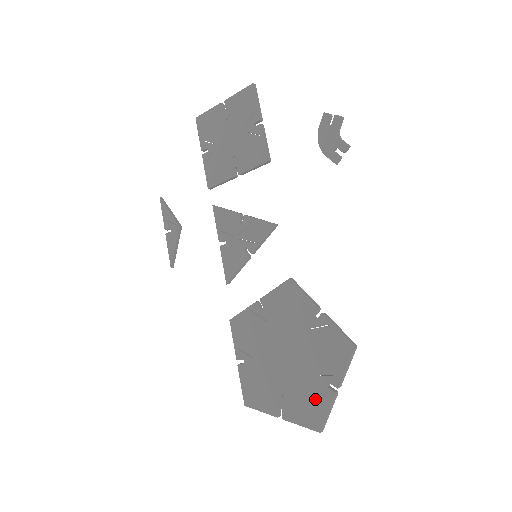
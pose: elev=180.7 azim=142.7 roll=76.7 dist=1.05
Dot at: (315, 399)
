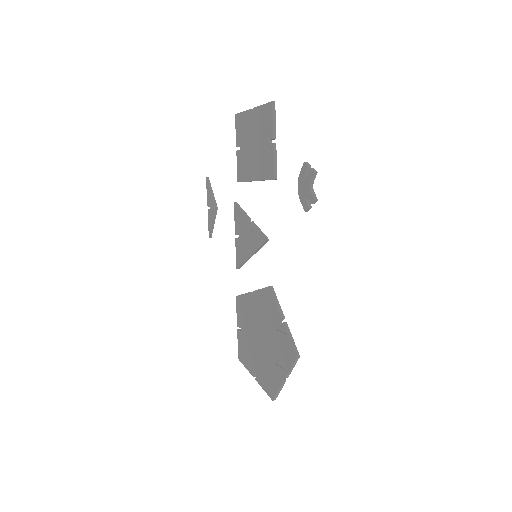
Dot at: (272, 378)
